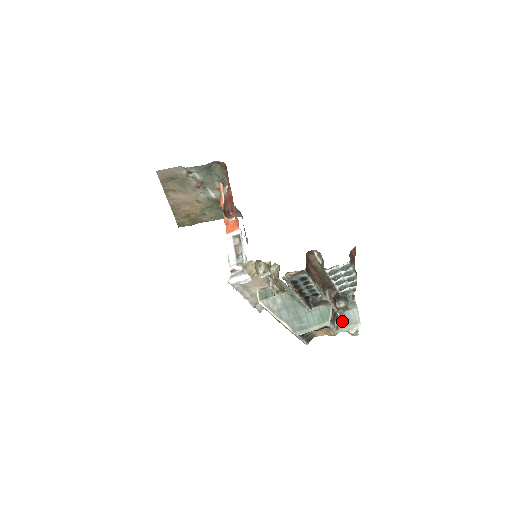
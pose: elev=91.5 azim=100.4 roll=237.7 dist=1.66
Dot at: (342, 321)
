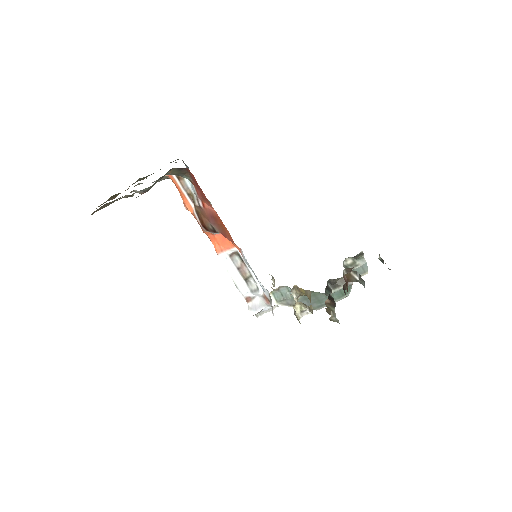
Dot at: occluded
